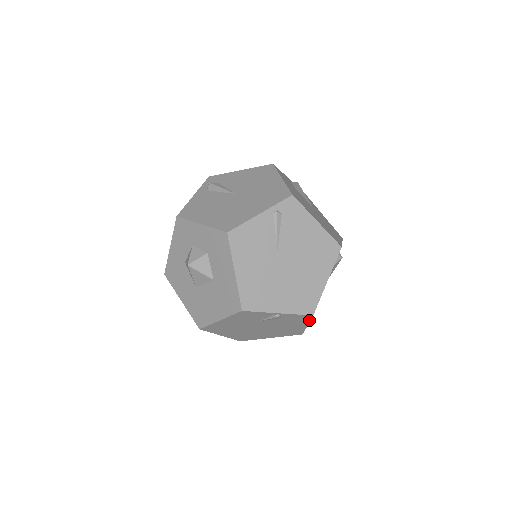
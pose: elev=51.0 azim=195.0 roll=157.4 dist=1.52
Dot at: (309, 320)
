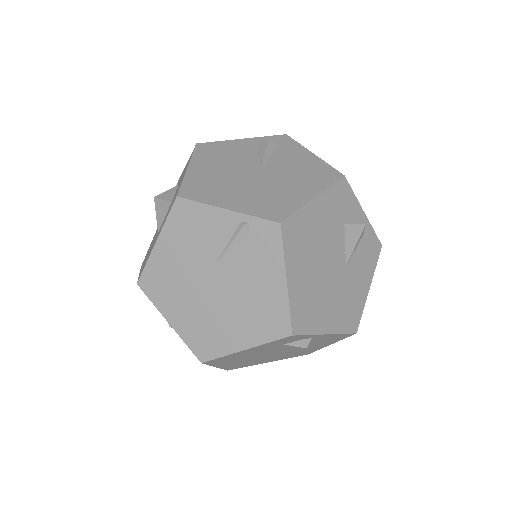
Dot at: occluded
